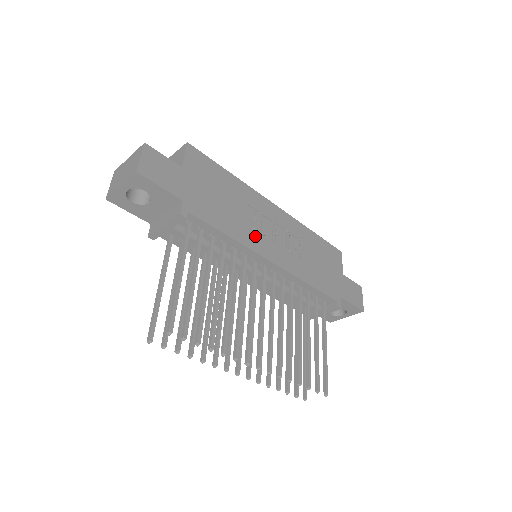
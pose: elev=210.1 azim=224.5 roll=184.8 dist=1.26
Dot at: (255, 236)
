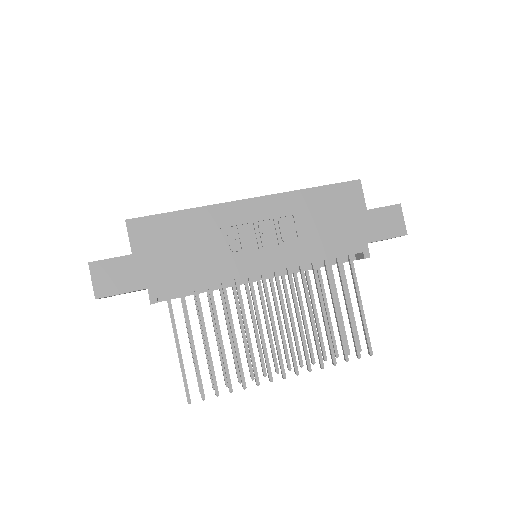
Dot at: (235, 260)
